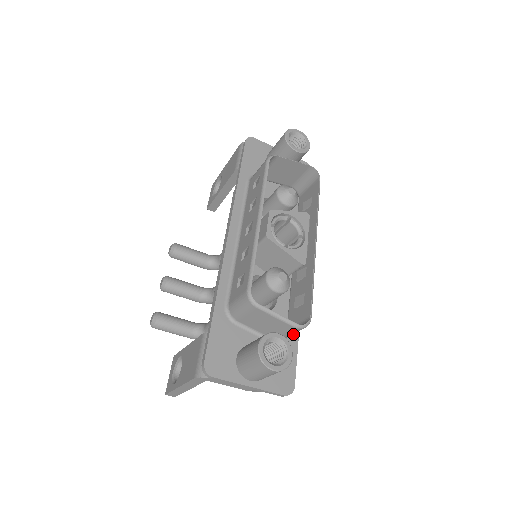
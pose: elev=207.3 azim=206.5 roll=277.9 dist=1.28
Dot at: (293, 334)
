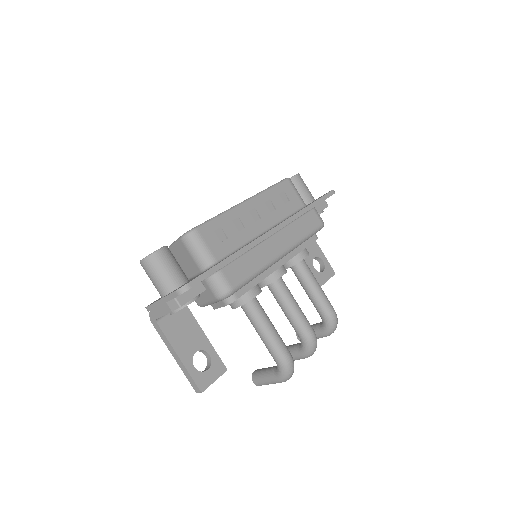
Dot at: occluded
